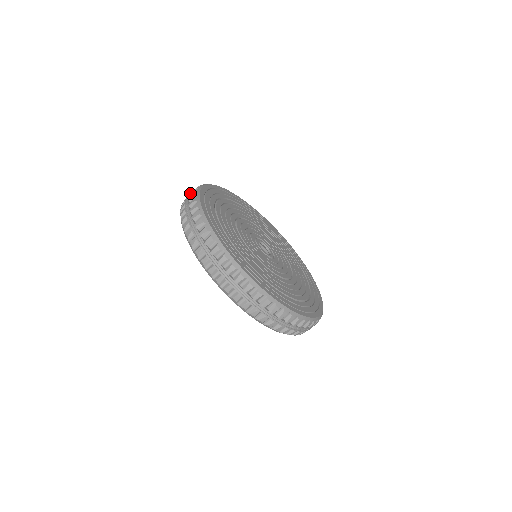
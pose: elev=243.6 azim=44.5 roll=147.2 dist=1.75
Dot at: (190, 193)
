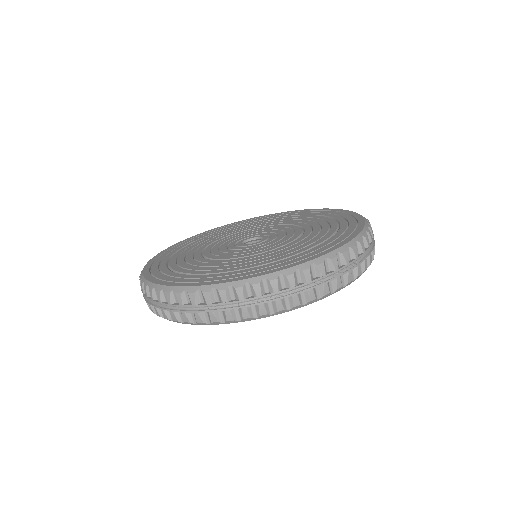
Dot at: occluded
